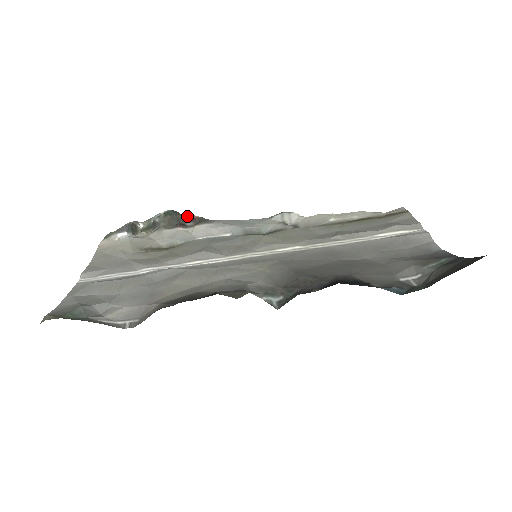
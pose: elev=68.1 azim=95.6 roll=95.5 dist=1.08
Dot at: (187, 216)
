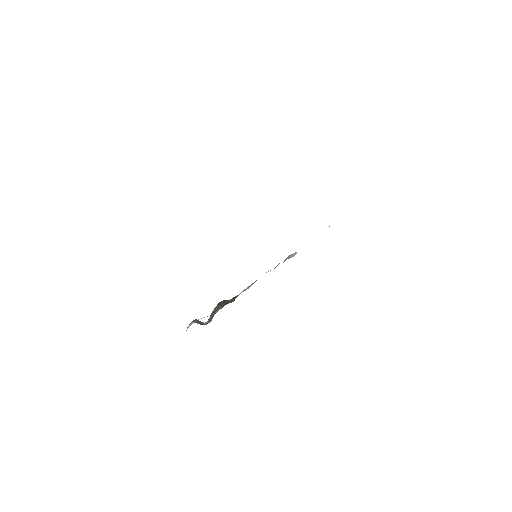
Dot at: (231, 299)
